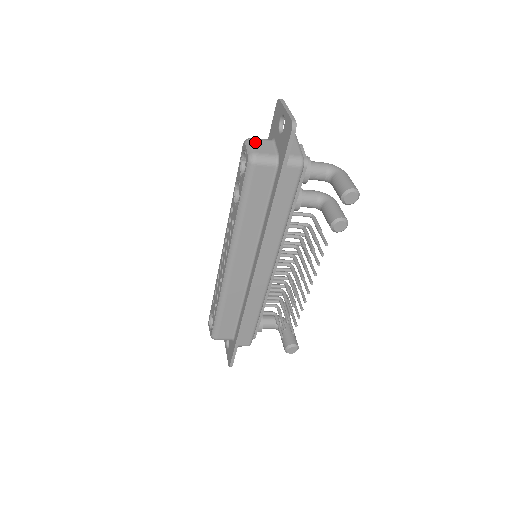
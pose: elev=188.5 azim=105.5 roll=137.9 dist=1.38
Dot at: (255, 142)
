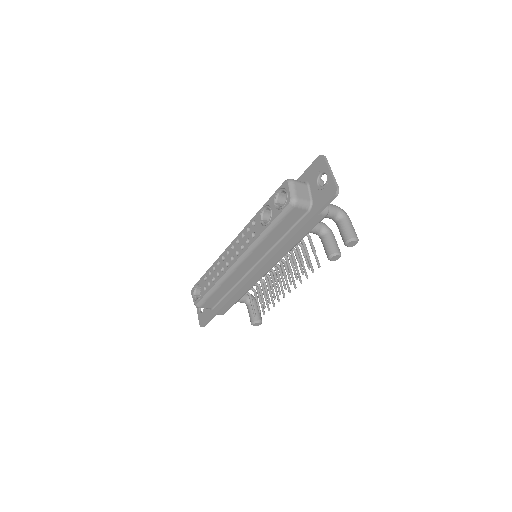
Dot at: (296, 186)
